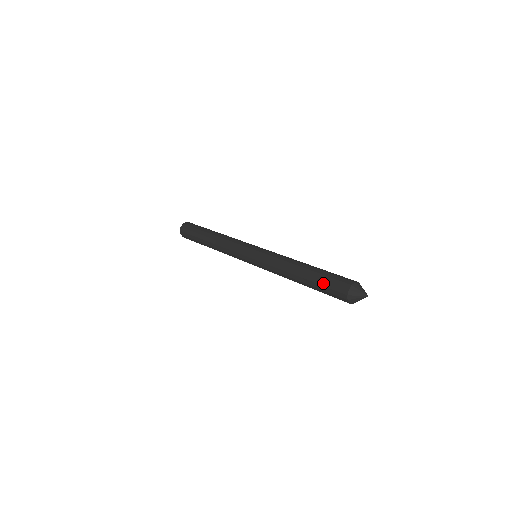
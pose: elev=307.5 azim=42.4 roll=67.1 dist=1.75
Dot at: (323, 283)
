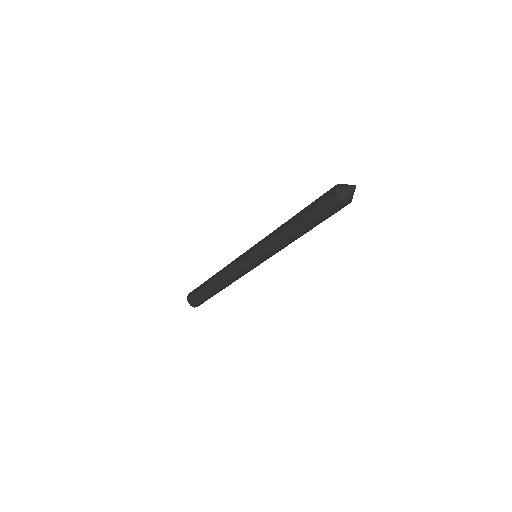
Dot at: (313, 205)
